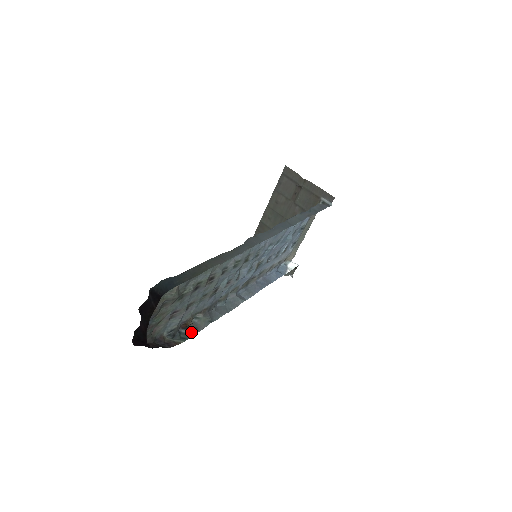
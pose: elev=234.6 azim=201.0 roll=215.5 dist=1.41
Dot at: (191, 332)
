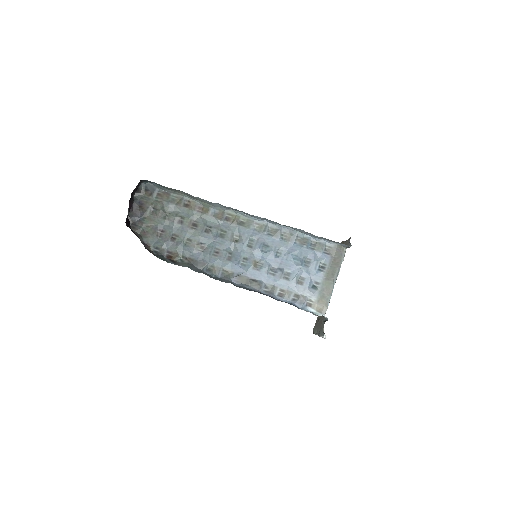
Dot at: (170, 262)
